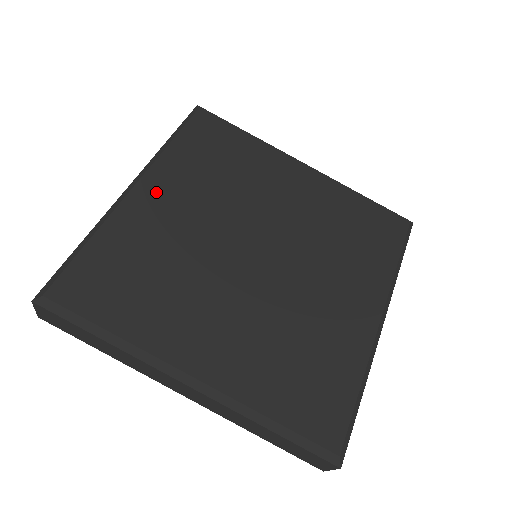
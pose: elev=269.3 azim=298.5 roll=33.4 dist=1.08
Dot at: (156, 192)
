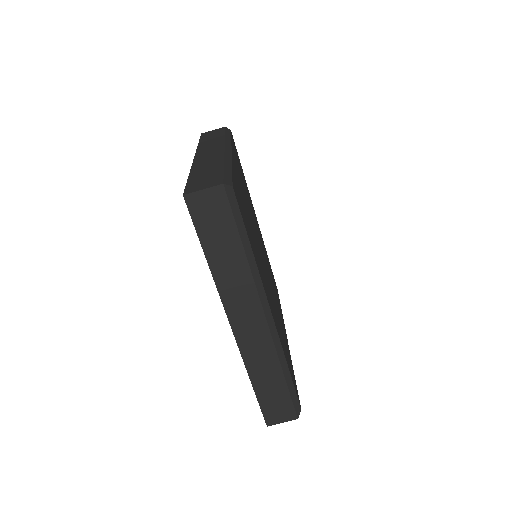
Dot at: occluded
